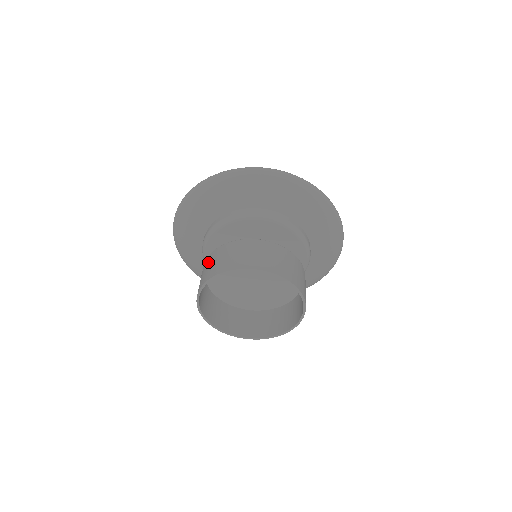
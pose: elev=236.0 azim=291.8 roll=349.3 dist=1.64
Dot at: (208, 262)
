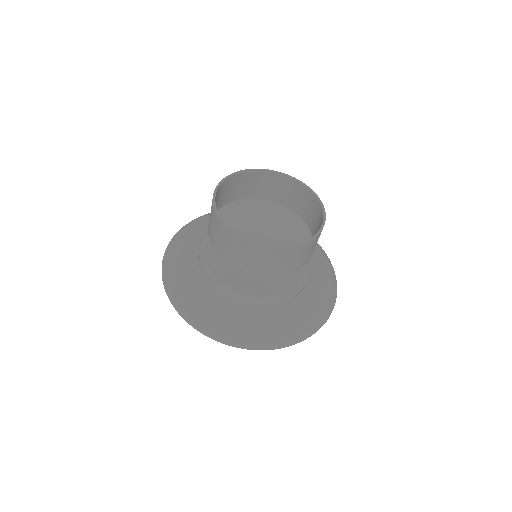
Dot at: occluded
